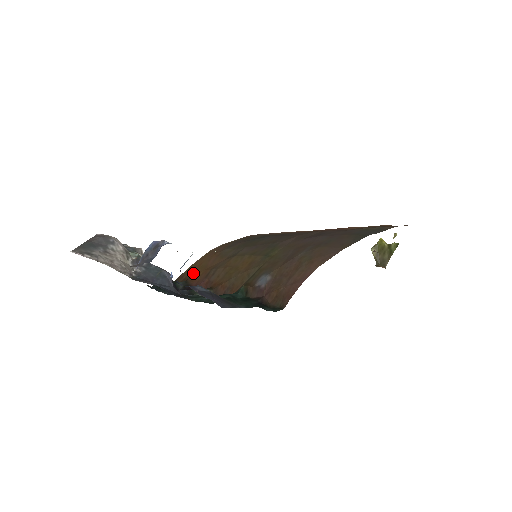
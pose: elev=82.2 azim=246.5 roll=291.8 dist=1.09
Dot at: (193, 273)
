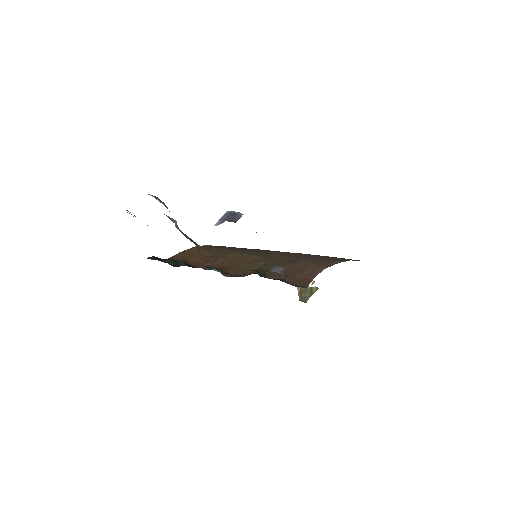
Dot at: (187, 258)
